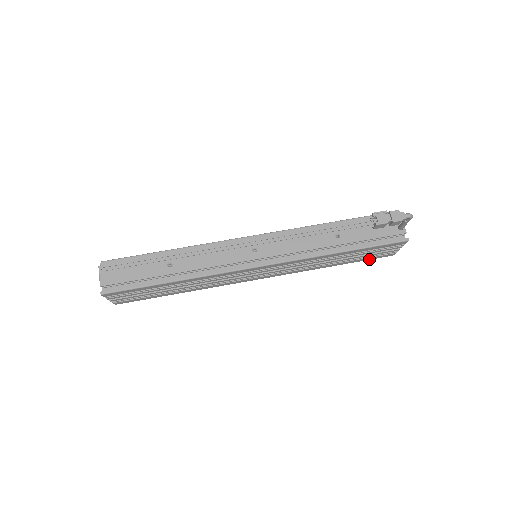
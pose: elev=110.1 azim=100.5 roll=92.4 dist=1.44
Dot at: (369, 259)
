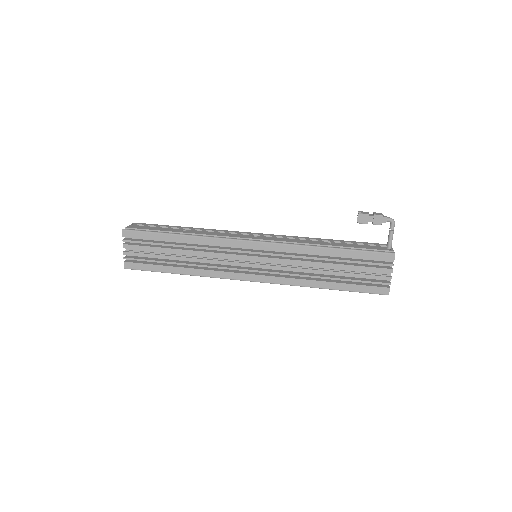
Dot at: (362, 291)
